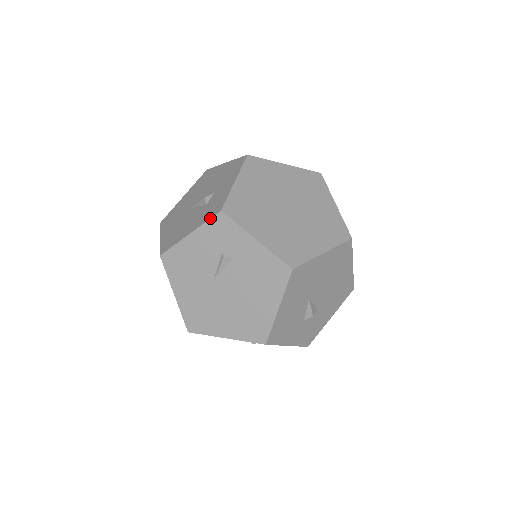
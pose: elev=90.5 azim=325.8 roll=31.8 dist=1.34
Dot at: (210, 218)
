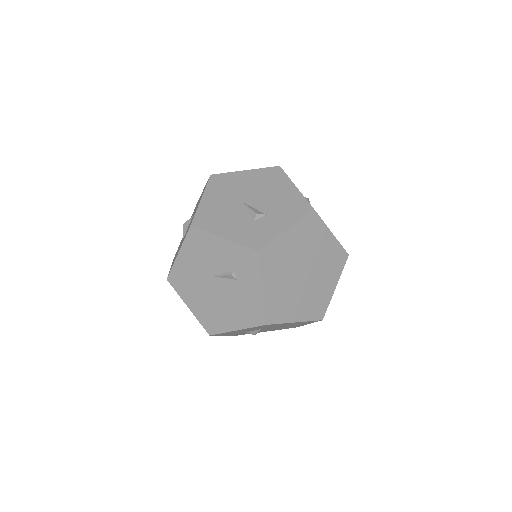
Dot at: (246, 246)
